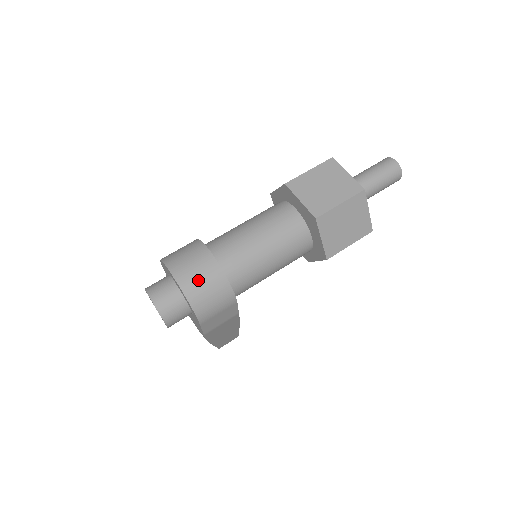
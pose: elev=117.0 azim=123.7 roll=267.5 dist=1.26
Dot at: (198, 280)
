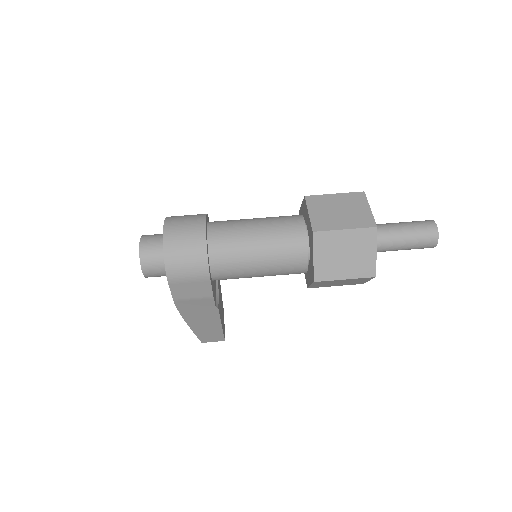
Dot at: (181, 239)
